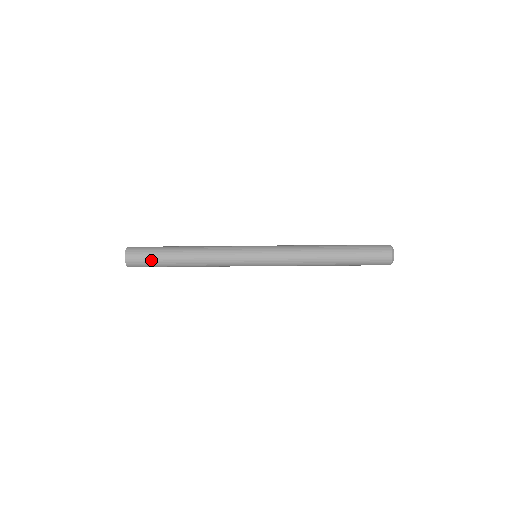
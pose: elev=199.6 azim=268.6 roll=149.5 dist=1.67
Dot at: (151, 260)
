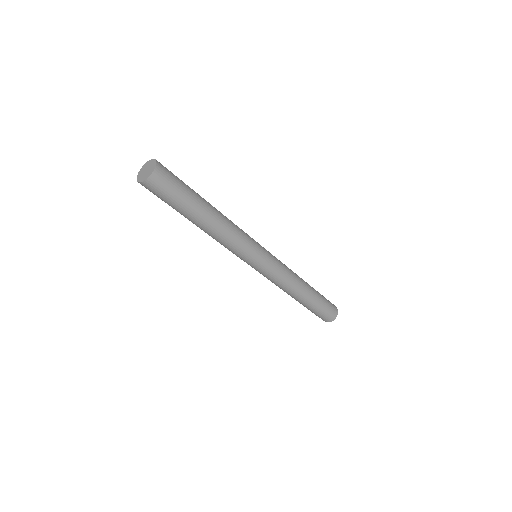
Dot at: (180, 192)
